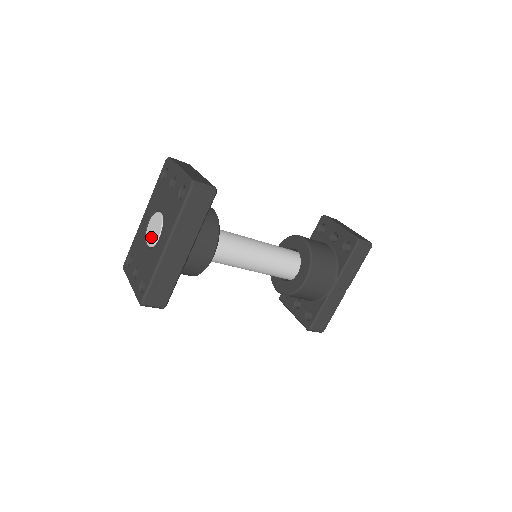
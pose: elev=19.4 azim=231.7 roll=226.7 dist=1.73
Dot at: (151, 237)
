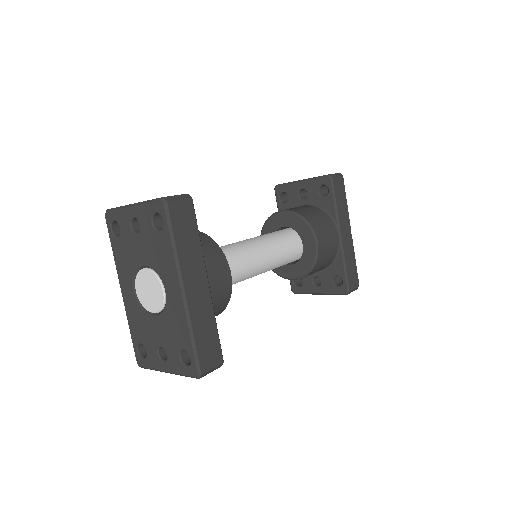
Dot at: (152, 301)
